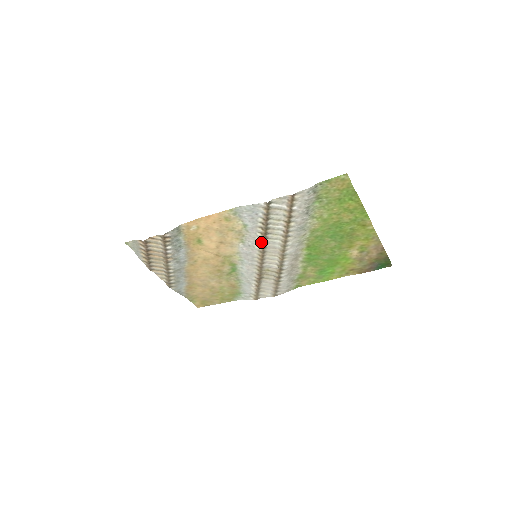
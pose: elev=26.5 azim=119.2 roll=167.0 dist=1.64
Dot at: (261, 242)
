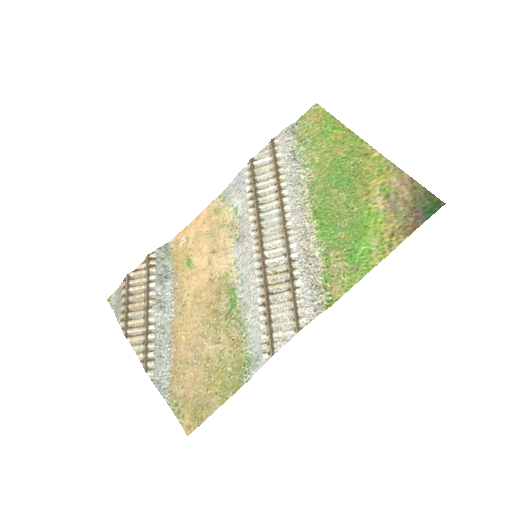
Dot at: (255, 221)
